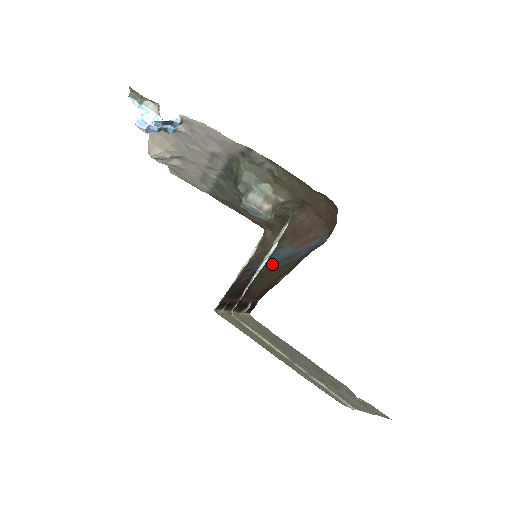
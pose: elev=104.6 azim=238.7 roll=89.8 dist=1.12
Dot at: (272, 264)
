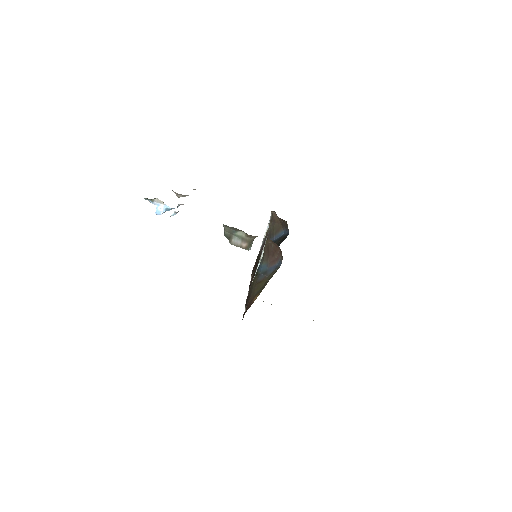
Dot at: (258, 274)
